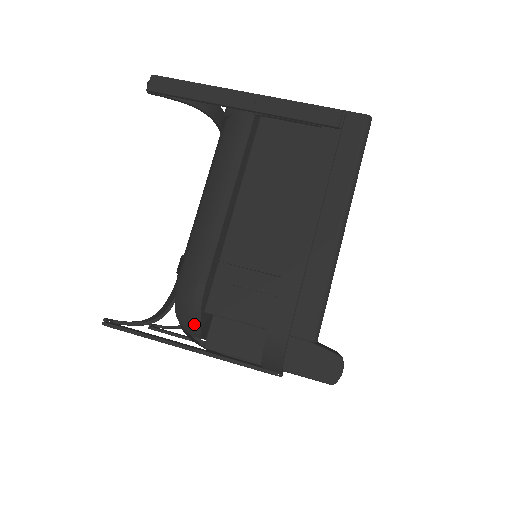
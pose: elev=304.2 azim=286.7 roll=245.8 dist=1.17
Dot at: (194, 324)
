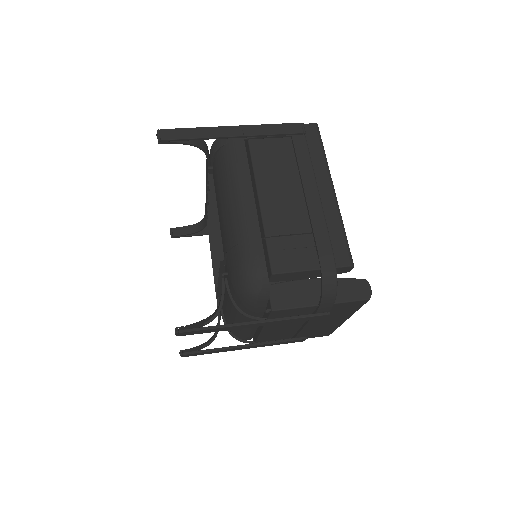
Dot at: (264, 290)
